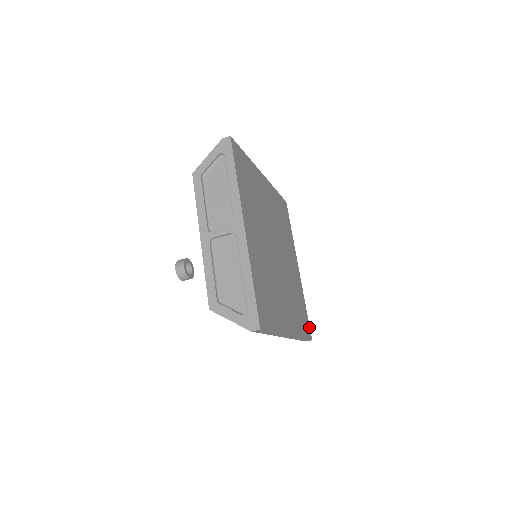
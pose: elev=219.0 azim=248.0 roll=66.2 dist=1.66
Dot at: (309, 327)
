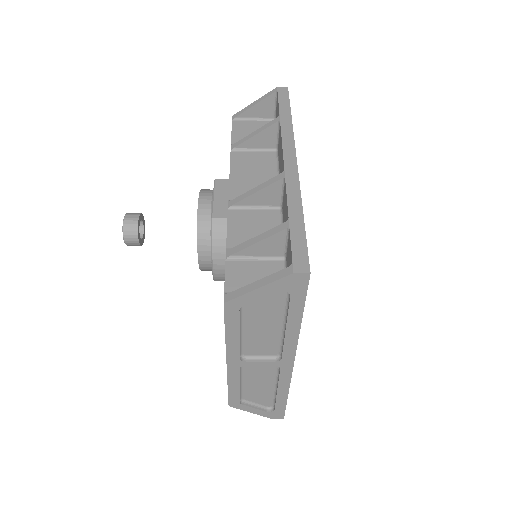
Dot at: occluded
